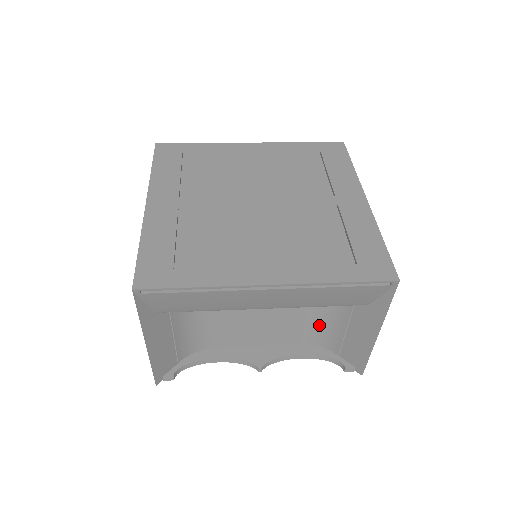
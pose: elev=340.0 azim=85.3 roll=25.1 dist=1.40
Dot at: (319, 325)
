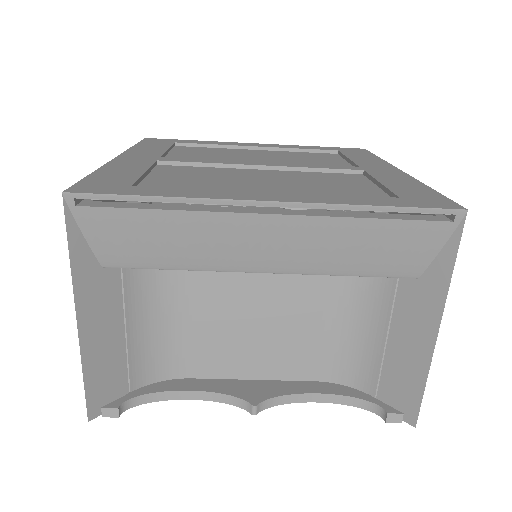
Dot at: (344, 341)
